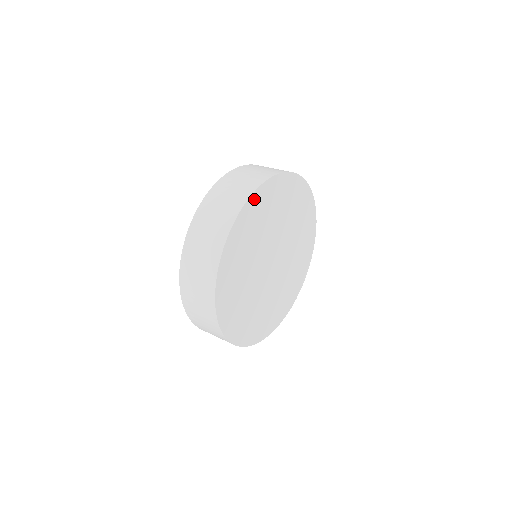
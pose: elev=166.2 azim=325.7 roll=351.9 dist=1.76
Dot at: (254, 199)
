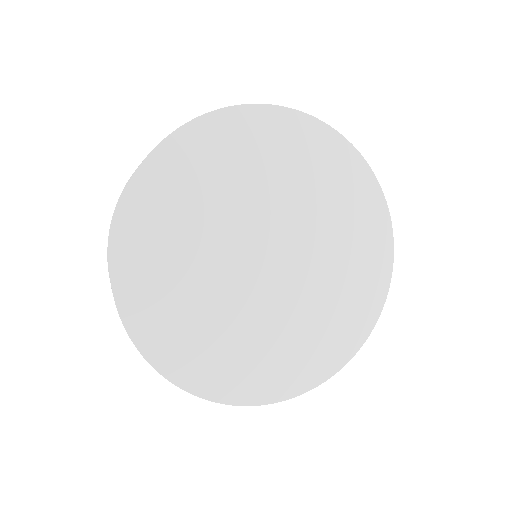
Dot at: (144, 182)
